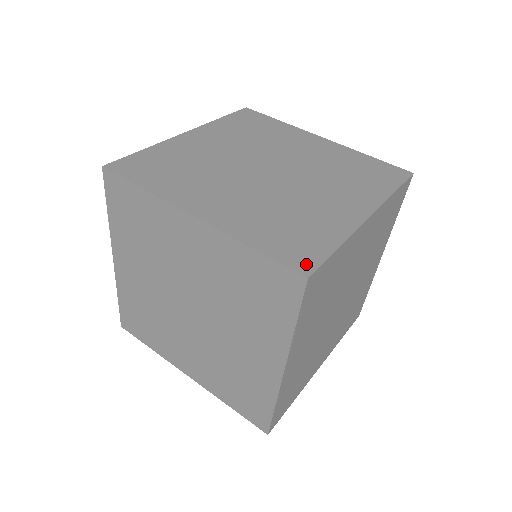
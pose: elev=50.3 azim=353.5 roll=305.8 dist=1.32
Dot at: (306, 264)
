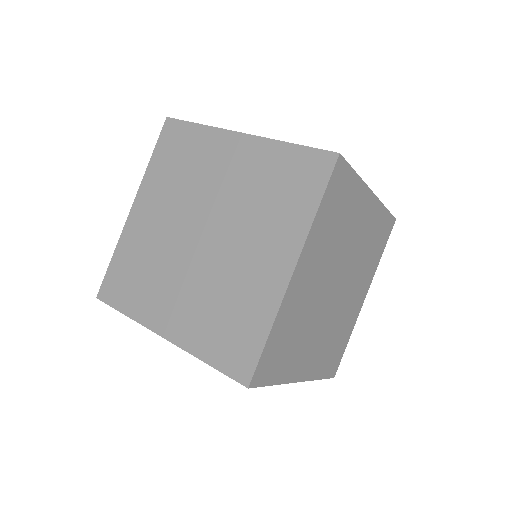
Dot at: occluded
